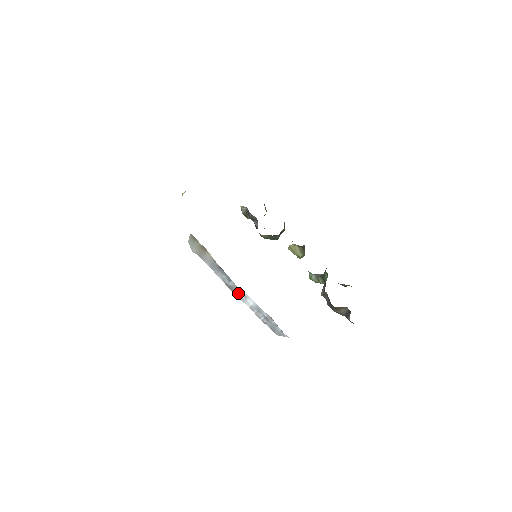
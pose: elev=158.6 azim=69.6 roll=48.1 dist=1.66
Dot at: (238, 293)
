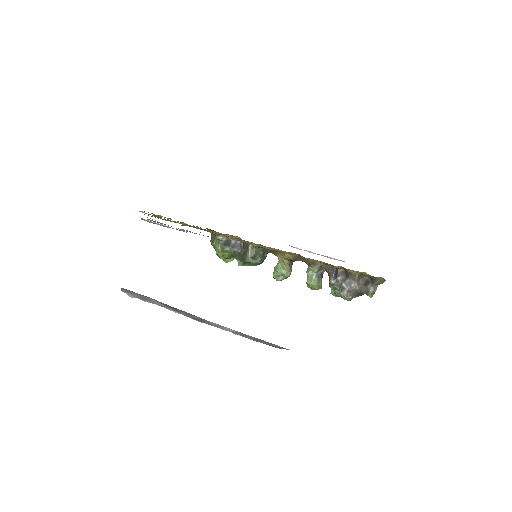
Dot at: (209, 323)
